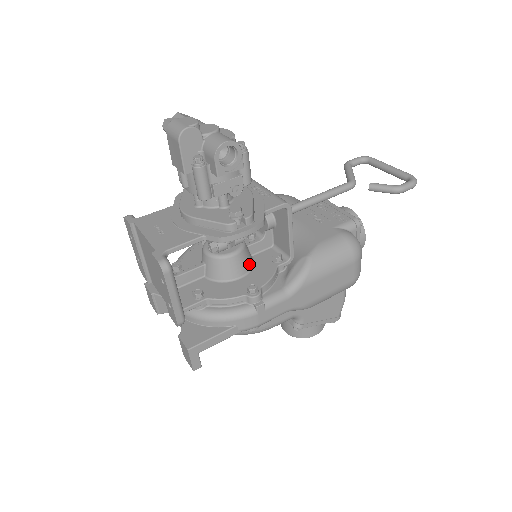
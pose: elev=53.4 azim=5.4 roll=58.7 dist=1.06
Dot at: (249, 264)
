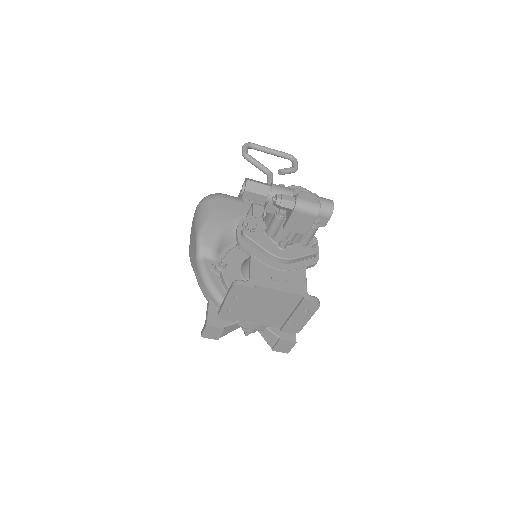
Dot at: occluded
